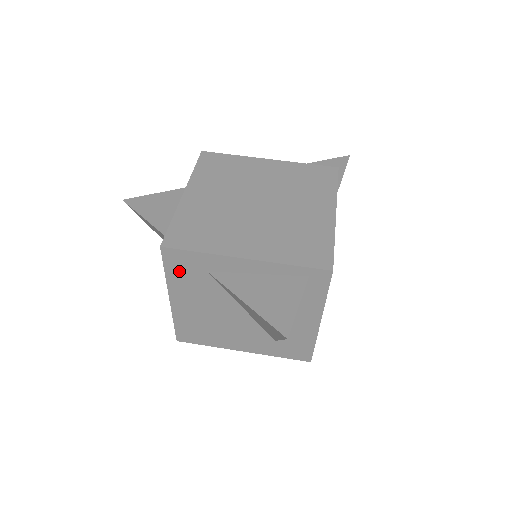
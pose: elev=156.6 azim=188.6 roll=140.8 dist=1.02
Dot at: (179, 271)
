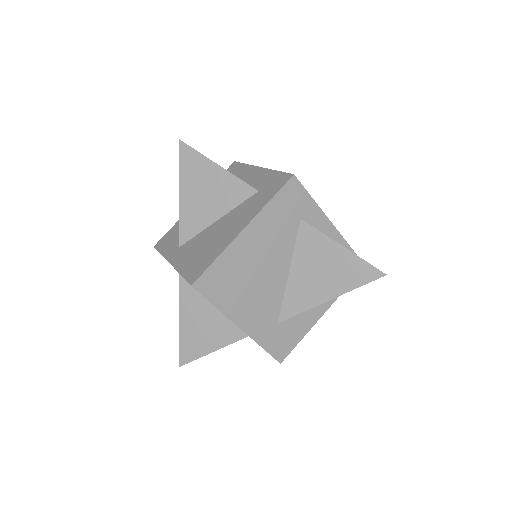
Dot at: (283, 205)
